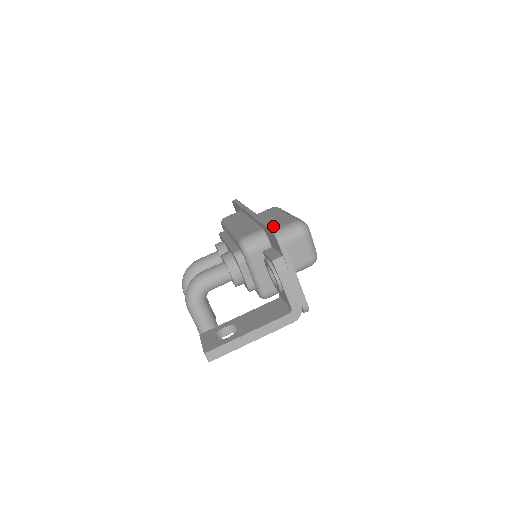
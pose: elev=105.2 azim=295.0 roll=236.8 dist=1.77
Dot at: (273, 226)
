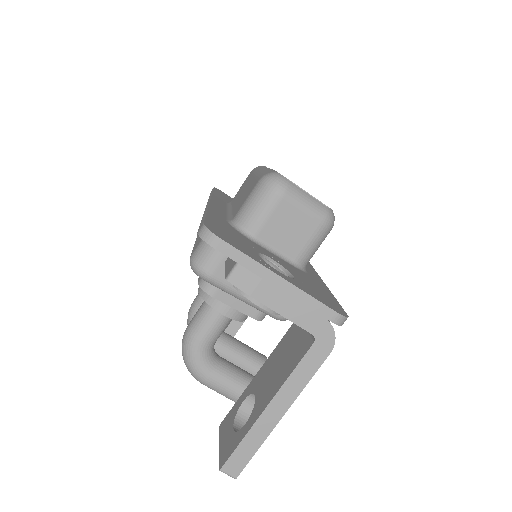
Dot at: (204, 219)
